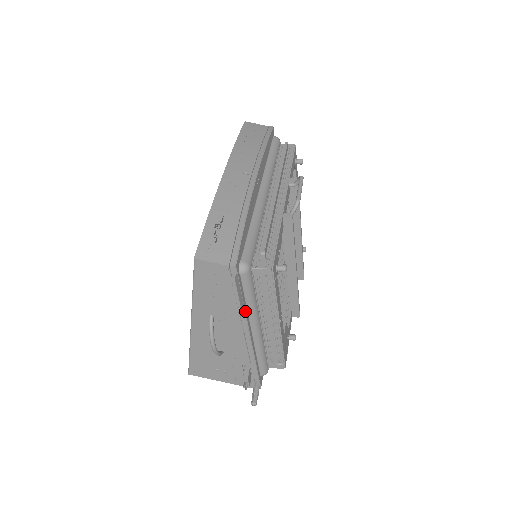
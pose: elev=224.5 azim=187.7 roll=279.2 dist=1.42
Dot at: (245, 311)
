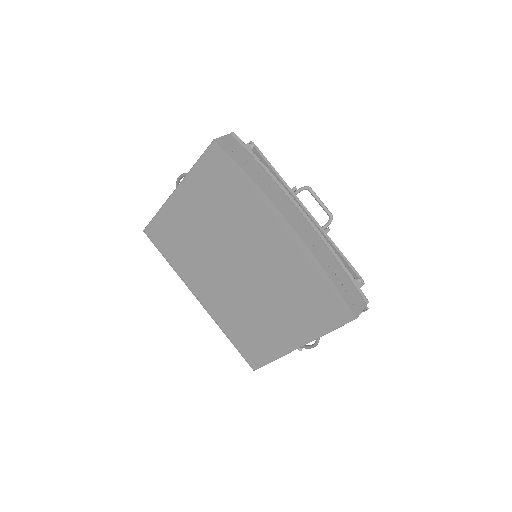
Dot at: occluded
